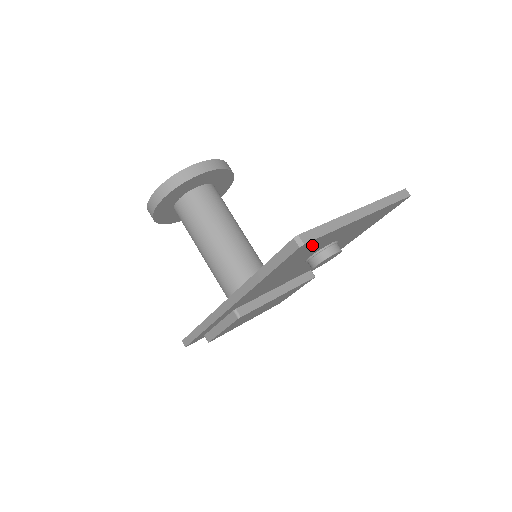
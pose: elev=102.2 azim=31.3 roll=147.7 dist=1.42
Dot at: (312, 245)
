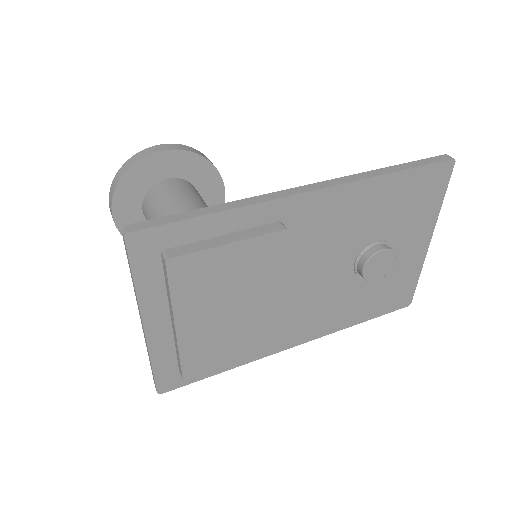
Dot at: (430, 192)
